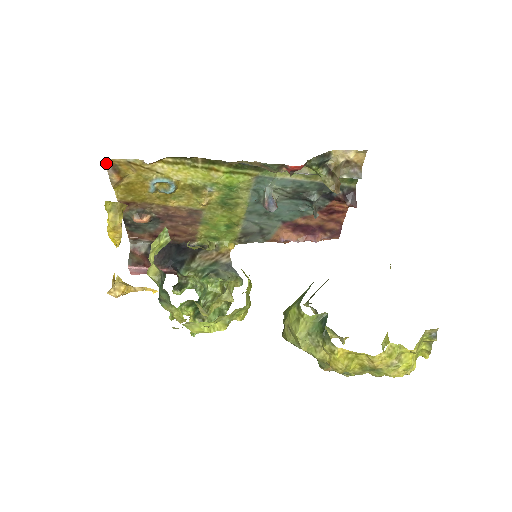
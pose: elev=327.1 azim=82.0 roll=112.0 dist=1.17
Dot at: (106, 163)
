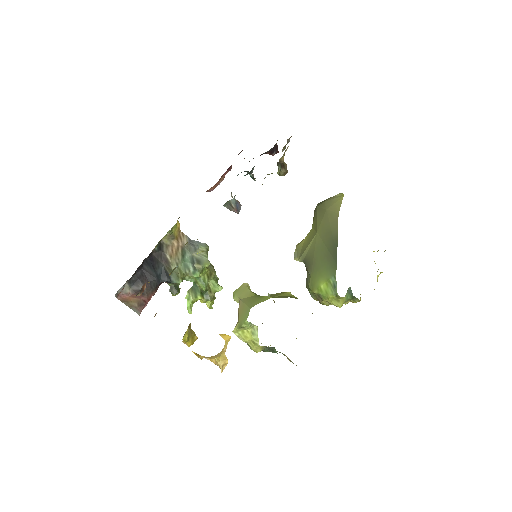
Dot at: (154, 316)
